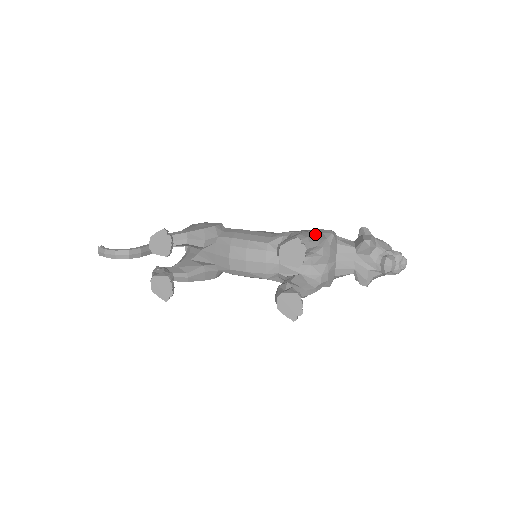
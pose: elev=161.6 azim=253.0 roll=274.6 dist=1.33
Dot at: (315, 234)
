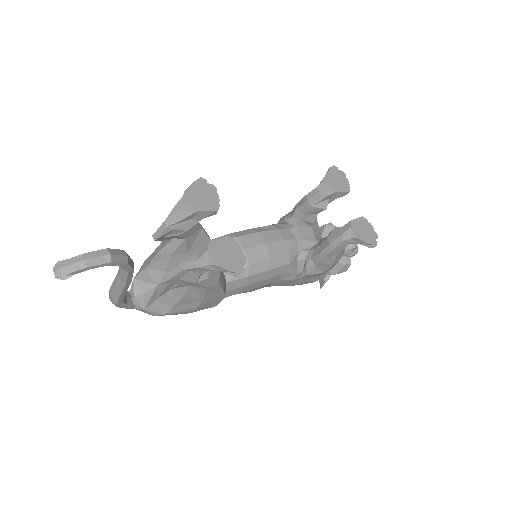
Dot at: occluded
